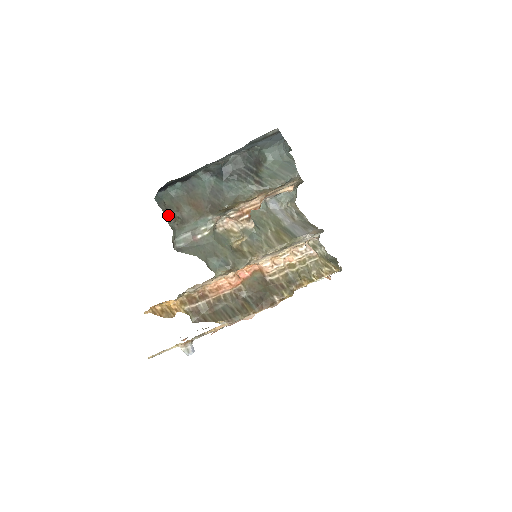
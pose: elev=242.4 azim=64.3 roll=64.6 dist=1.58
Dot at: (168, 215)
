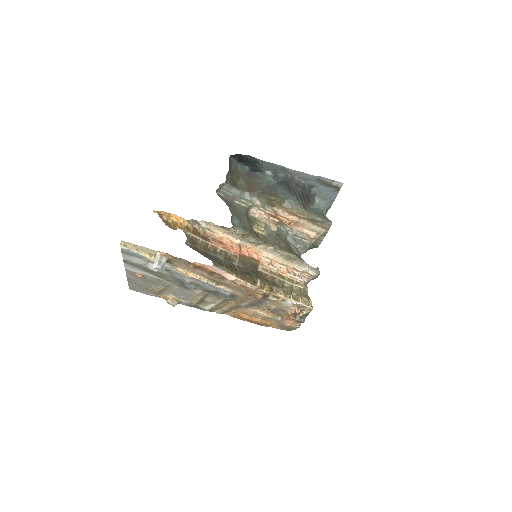
Dot at: (230, 172)
